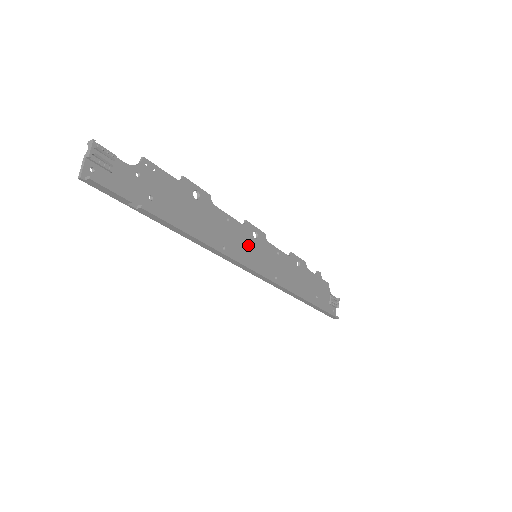
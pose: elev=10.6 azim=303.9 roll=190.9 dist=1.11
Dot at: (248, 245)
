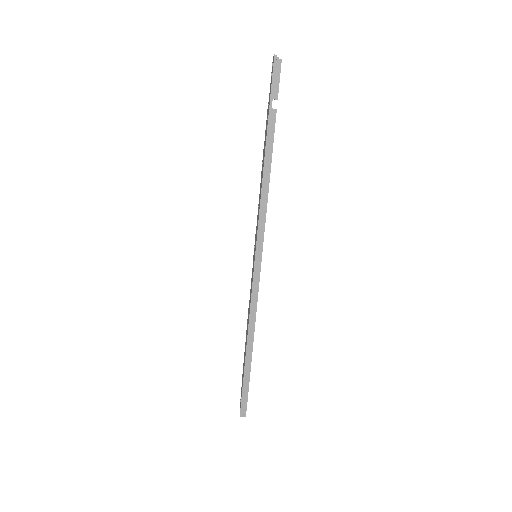
Dot at: occluded
